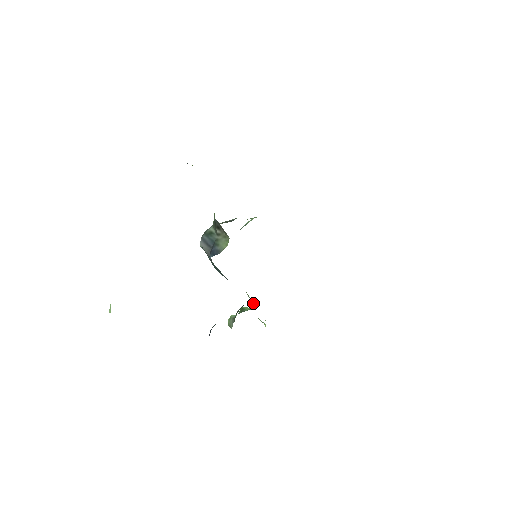
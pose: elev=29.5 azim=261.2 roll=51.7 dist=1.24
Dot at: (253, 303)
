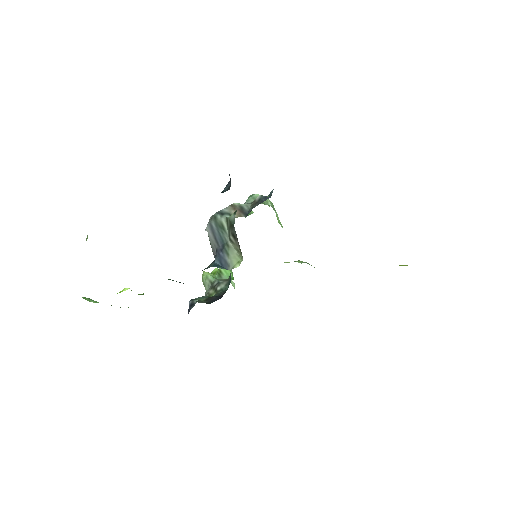
Dot at: occluded
